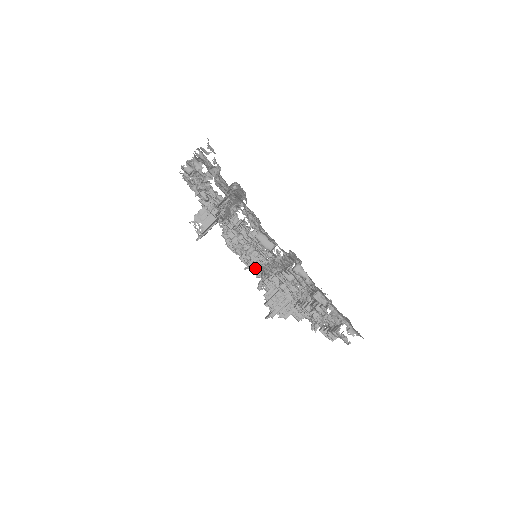
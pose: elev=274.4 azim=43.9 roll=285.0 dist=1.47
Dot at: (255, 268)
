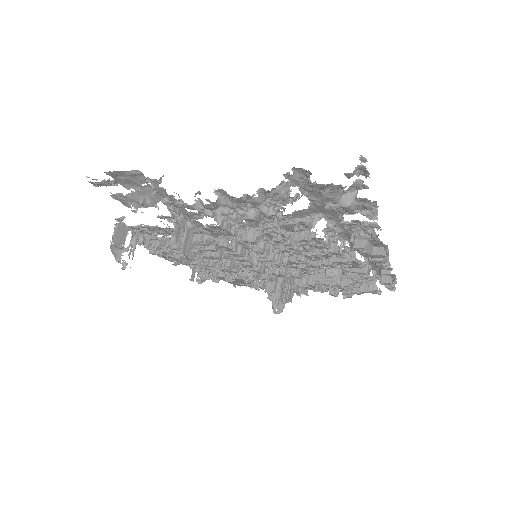
Dot at: (264, 270)
